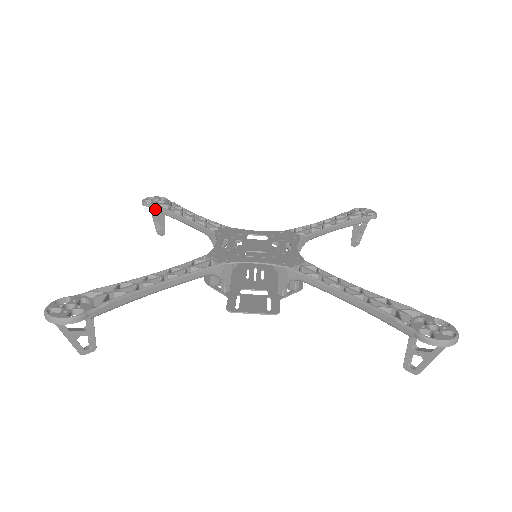
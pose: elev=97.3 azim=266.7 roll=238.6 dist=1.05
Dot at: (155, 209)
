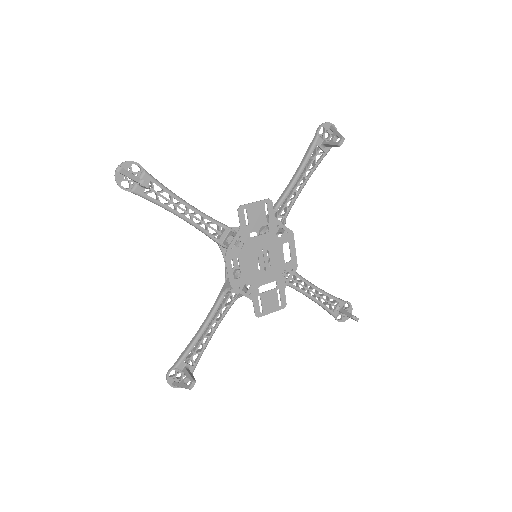
Dot at: (179, 359)
